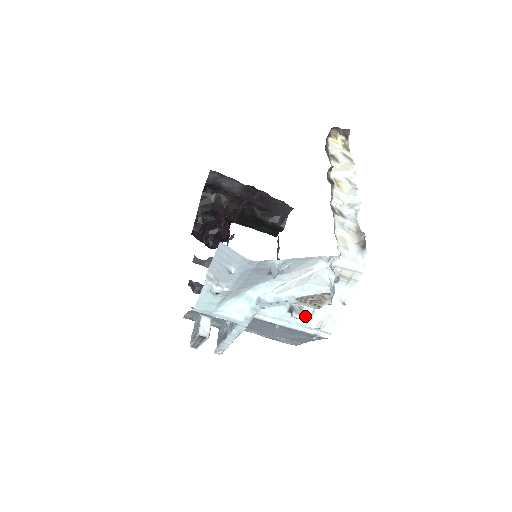
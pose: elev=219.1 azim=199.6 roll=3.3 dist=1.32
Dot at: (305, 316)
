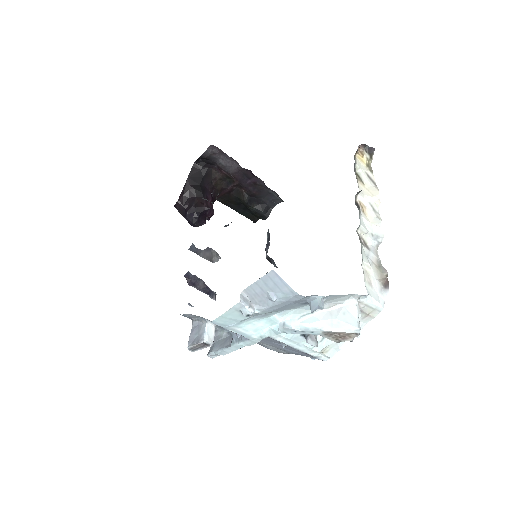
Dot at: occluded
